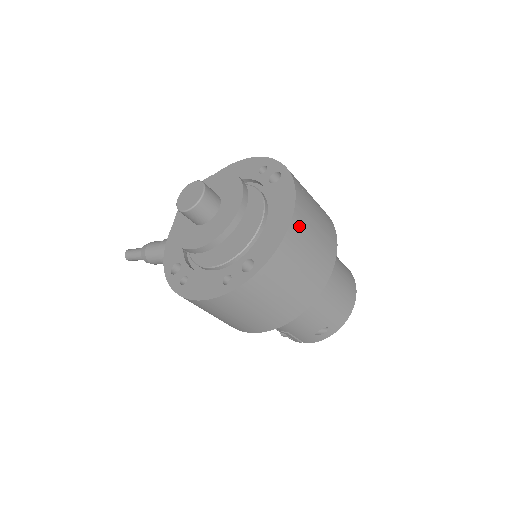
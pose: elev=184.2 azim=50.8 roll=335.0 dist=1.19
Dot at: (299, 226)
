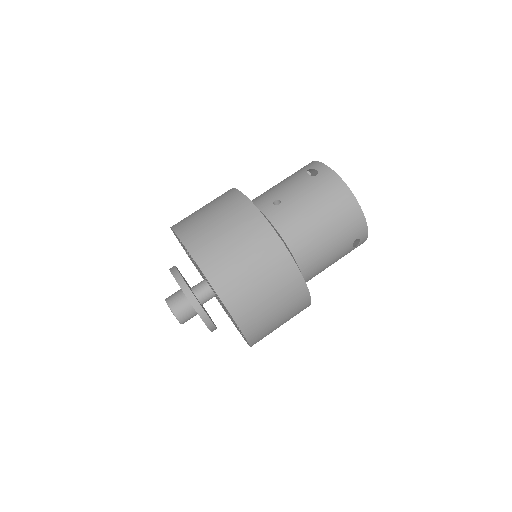
Dot at: (229, 289)
